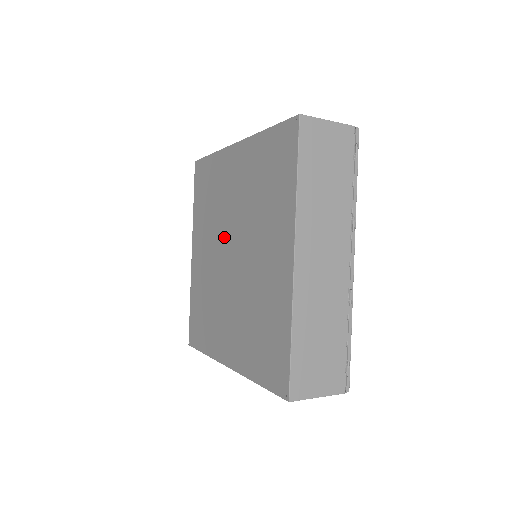
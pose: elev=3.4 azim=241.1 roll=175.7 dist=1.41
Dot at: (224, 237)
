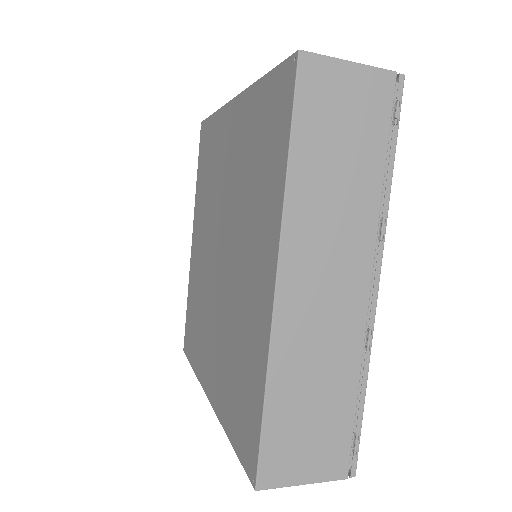
Dot at: (216, 227)
